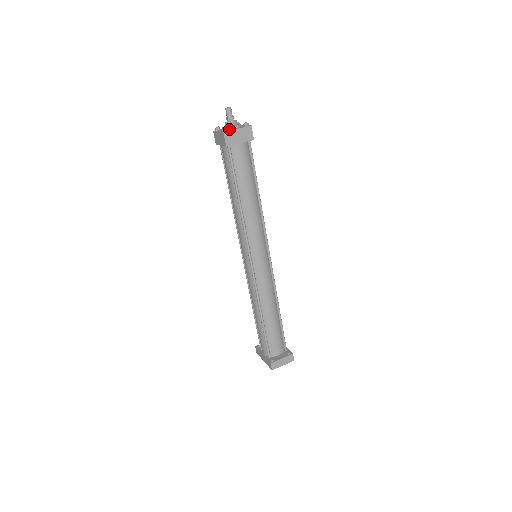
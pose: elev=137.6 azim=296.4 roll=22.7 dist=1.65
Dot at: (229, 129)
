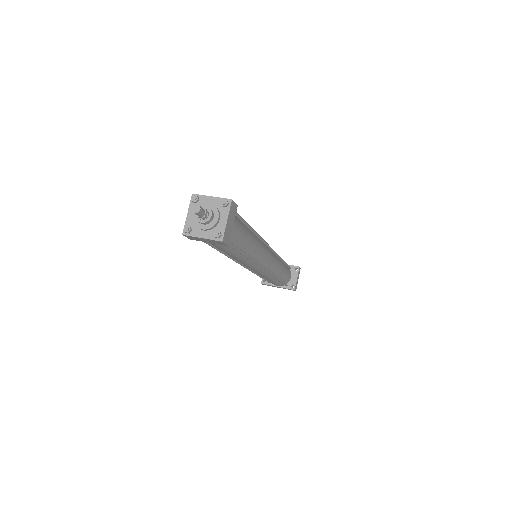
Dot at: (214, 227)
